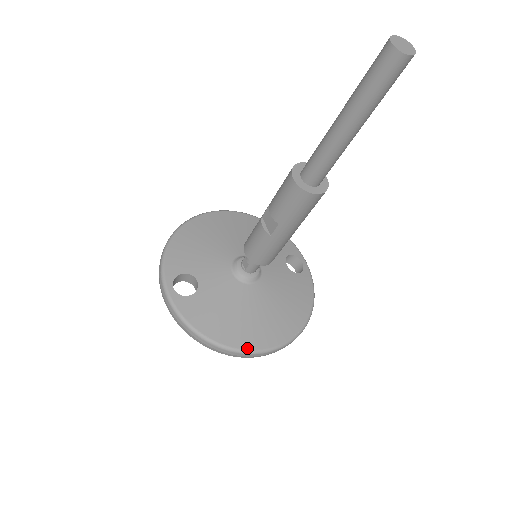
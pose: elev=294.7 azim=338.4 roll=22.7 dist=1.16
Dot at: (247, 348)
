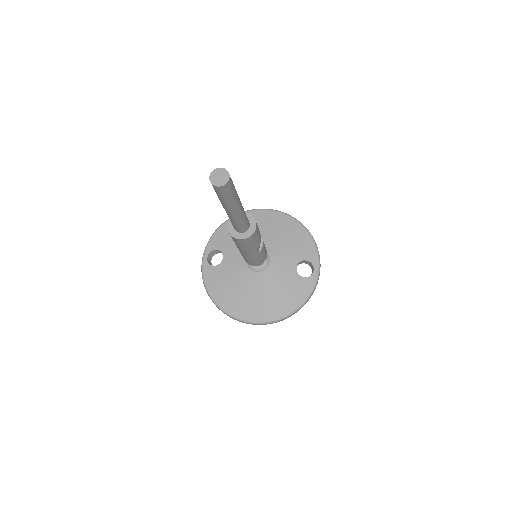
Dot at: (232, 314)
